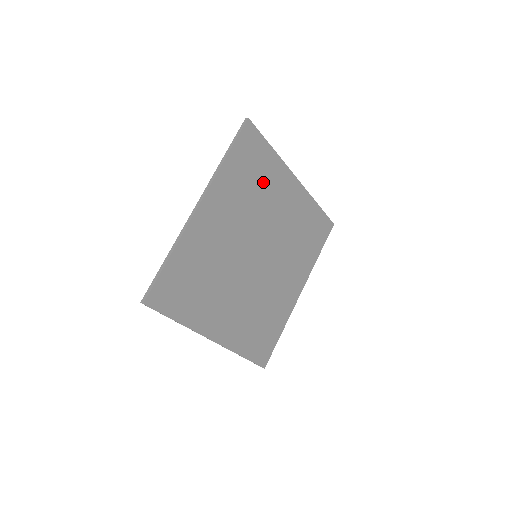
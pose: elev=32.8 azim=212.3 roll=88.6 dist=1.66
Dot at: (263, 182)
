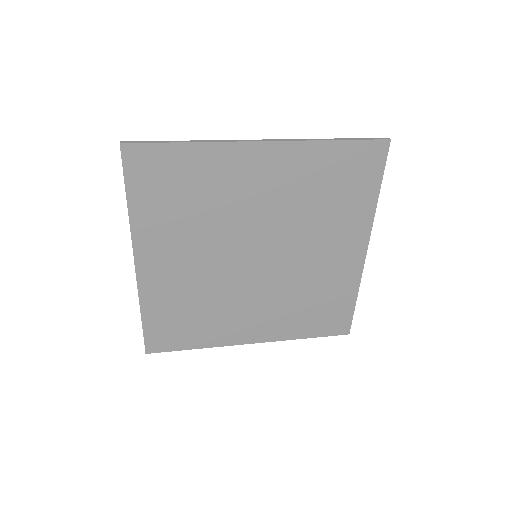
Dot at: (204, 187)
